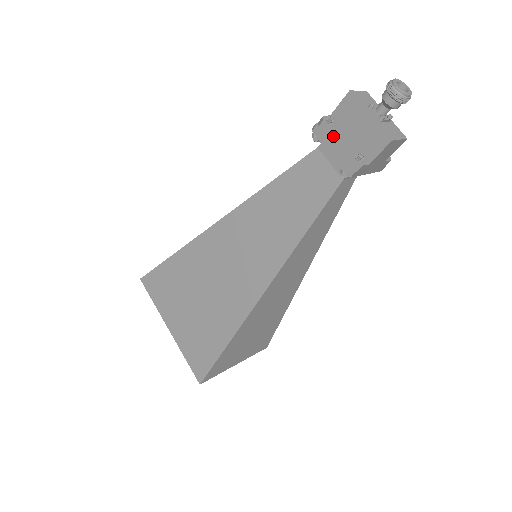
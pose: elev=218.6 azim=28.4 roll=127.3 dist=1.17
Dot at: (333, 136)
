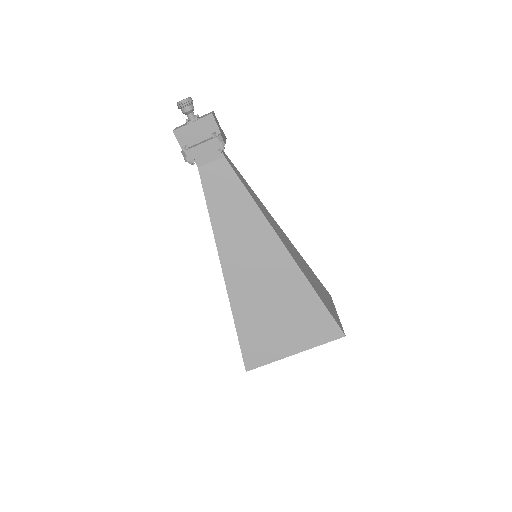
Dot at: (196, 147)
